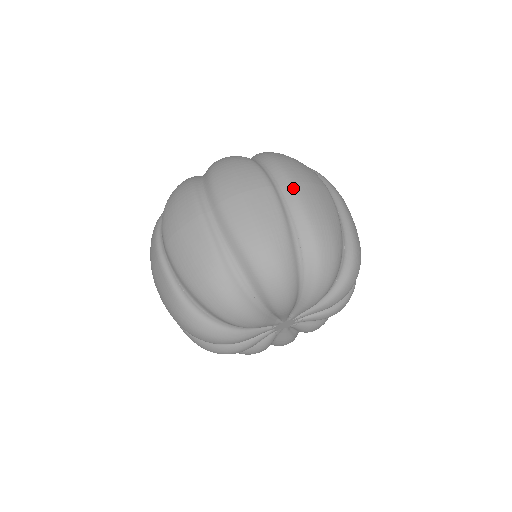
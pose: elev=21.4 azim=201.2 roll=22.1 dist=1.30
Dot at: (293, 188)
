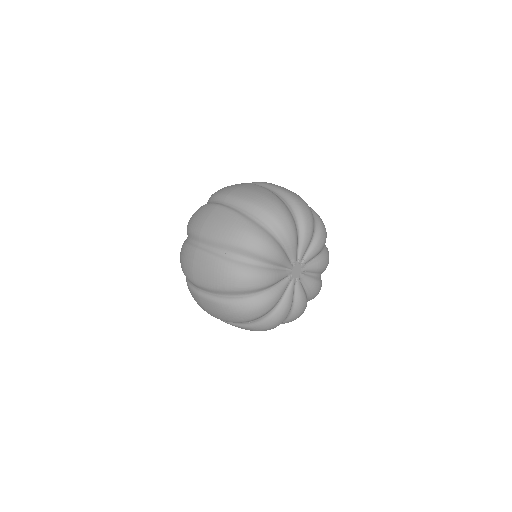
Dot at: (230, 196)
